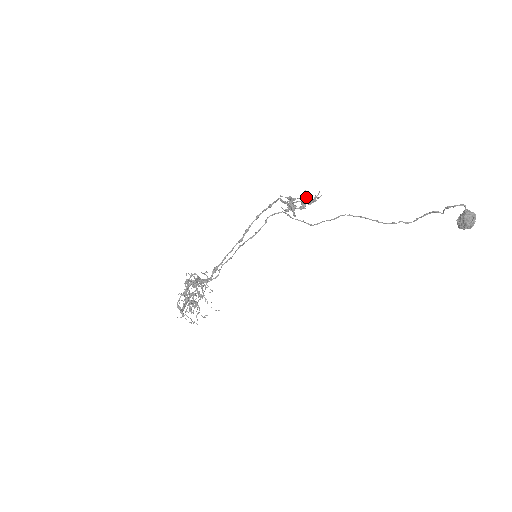
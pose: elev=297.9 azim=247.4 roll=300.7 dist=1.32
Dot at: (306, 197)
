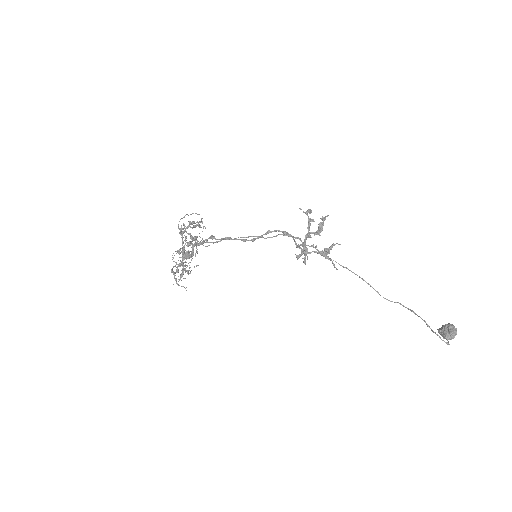
Dot at: (323, 252)
